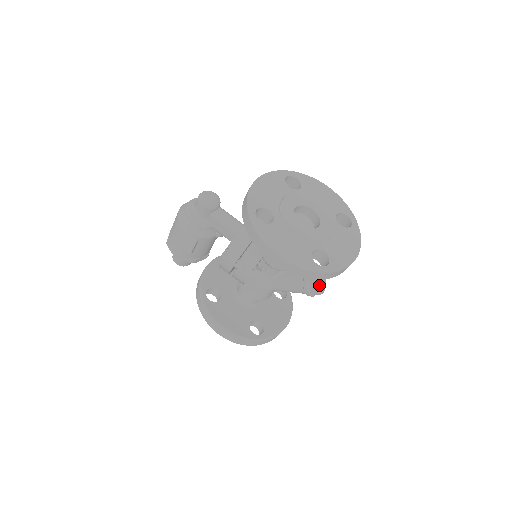
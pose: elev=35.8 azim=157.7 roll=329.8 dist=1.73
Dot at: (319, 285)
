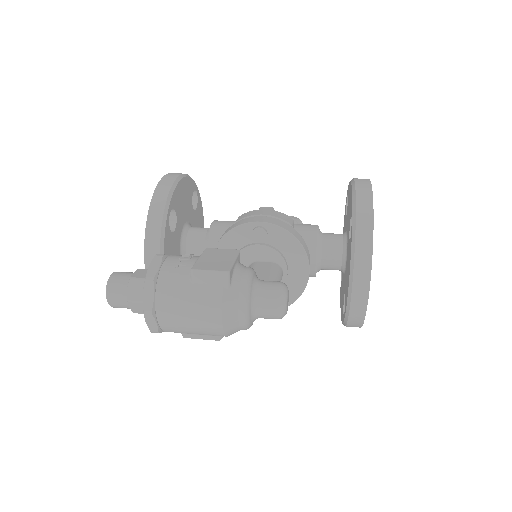
Dot at: occluded
